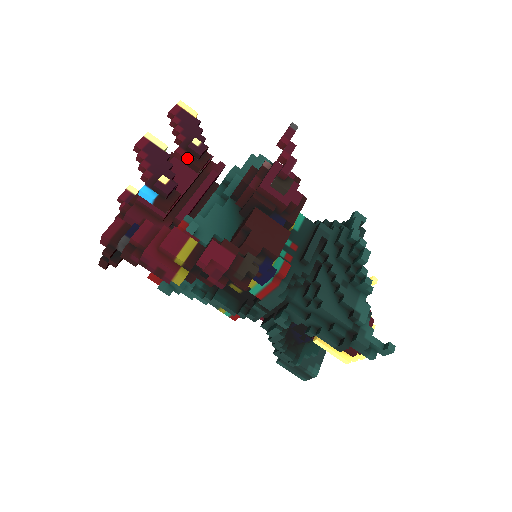
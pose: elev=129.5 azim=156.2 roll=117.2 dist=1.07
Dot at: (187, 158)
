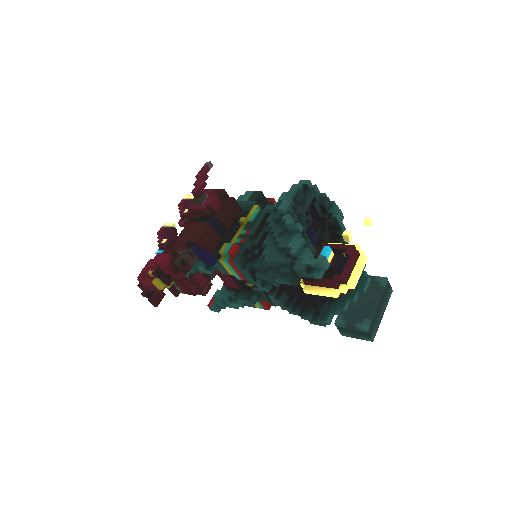
Dot at: (184, 223)
